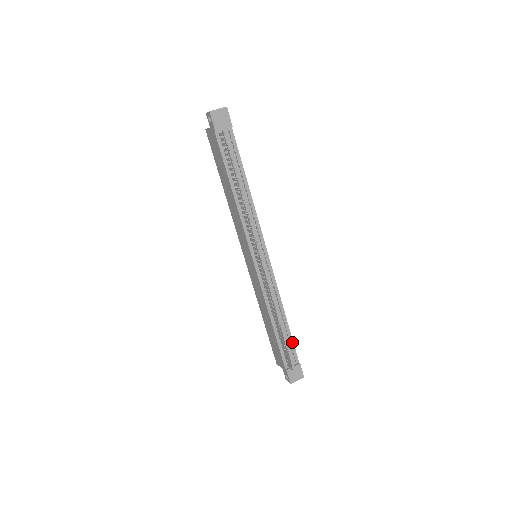
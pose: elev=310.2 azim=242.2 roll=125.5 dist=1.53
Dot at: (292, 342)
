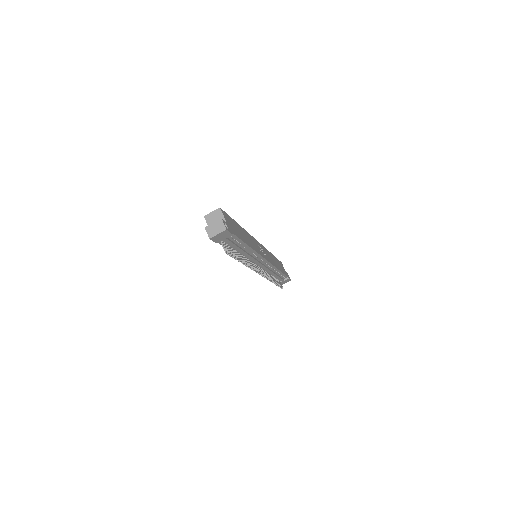
Dot at: (283, 274)
